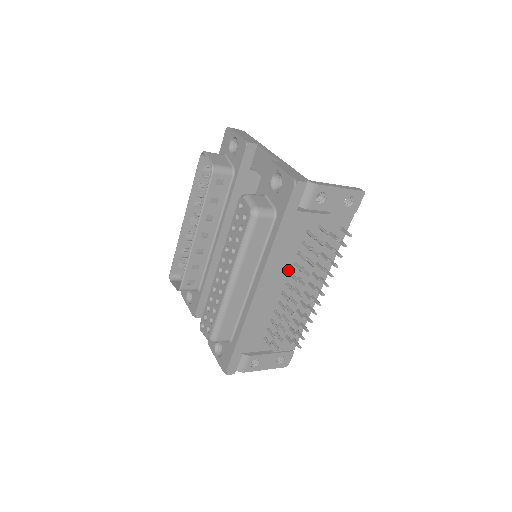
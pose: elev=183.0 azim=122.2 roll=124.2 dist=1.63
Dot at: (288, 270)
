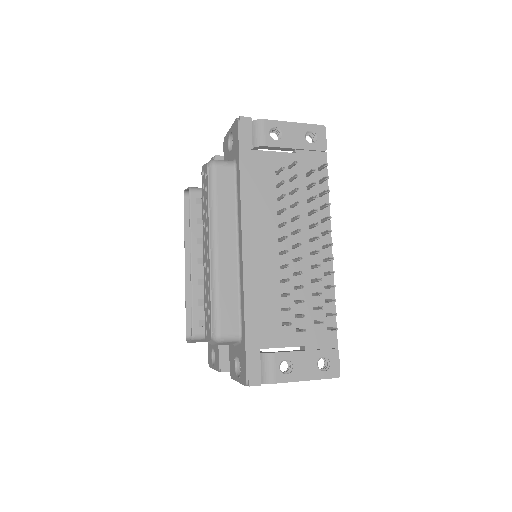
Dot at: (274, 222)
